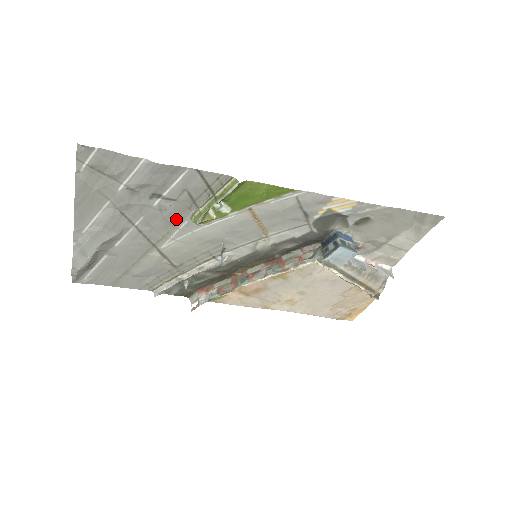
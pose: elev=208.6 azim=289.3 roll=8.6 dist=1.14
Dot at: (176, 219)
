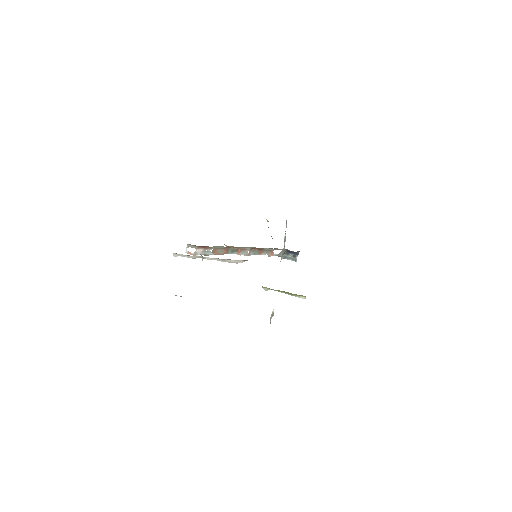
Dot at: occluded
